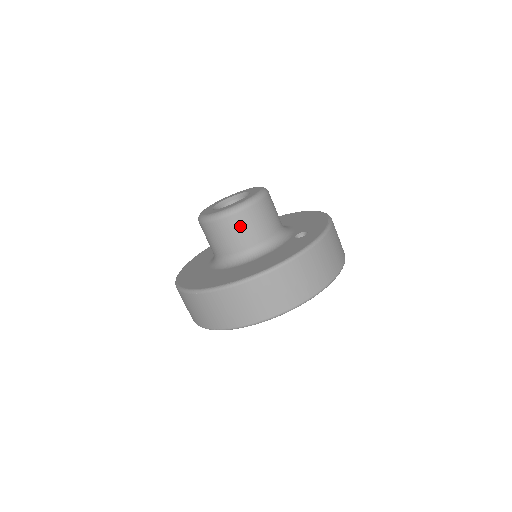
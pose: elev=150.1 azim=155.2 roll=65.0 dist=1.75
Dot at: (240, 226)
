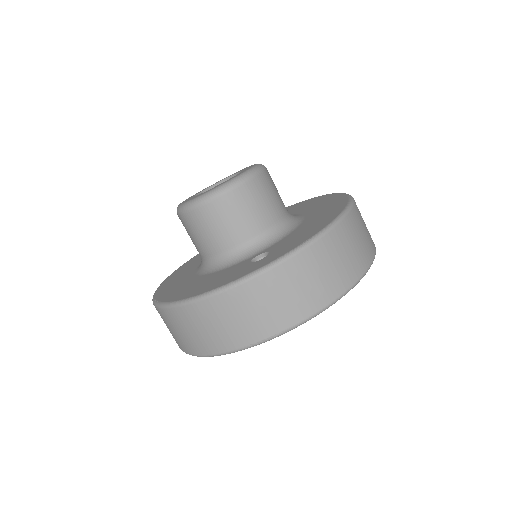
Dot at: (192, 229)
